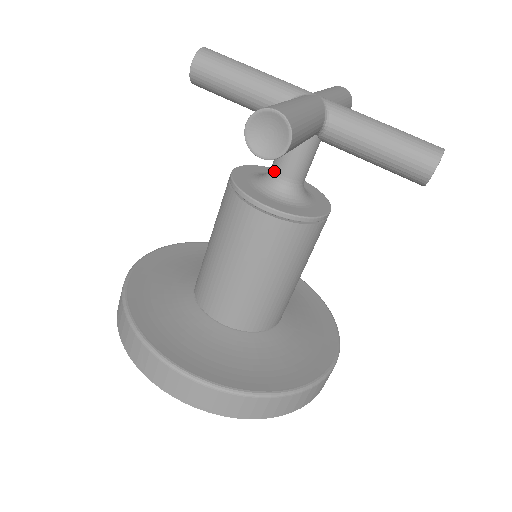
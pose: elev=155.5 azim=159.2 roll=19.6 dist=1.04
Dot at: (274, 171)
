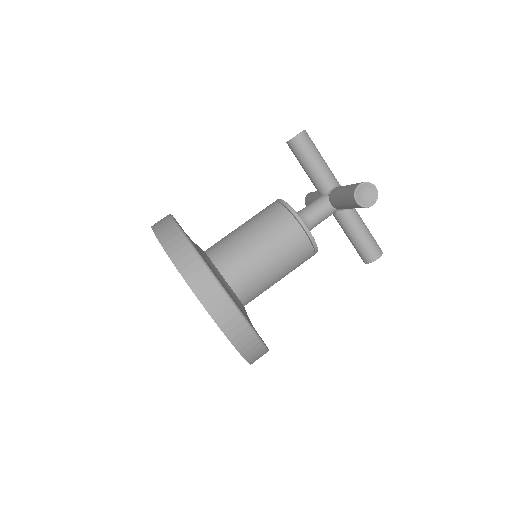
Dot at: (306, 214)
